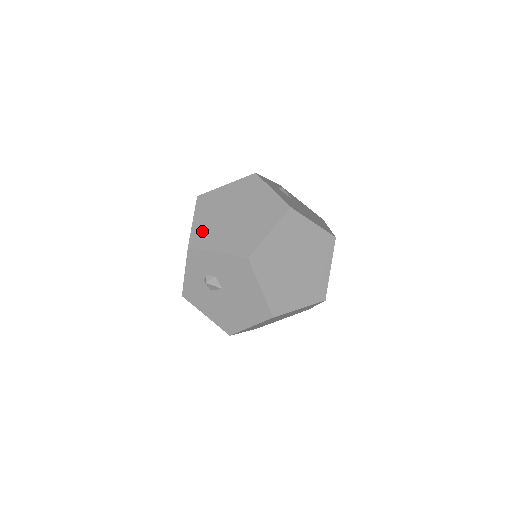
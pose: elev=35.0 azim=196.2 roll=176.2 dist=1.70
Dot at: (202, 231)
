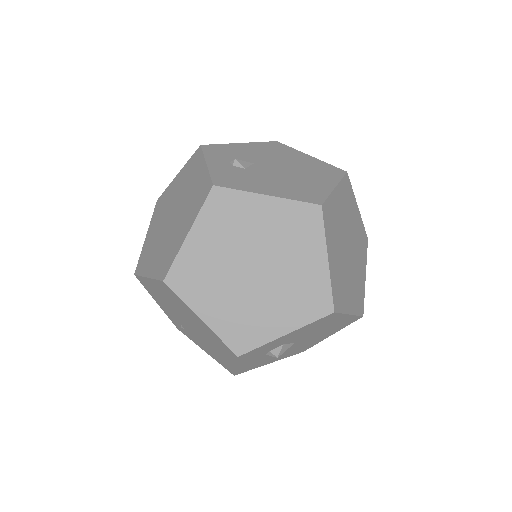
Dot at: (232, 324)
